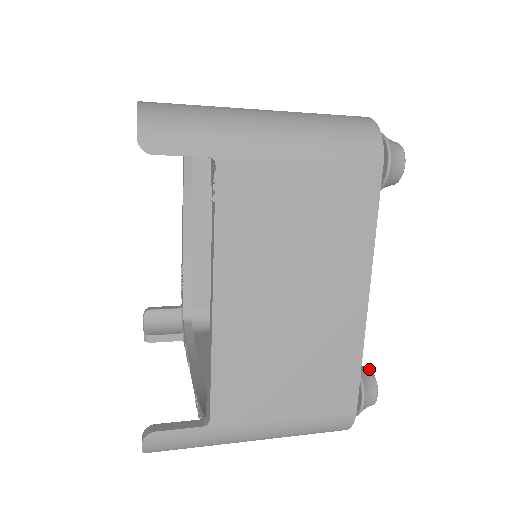
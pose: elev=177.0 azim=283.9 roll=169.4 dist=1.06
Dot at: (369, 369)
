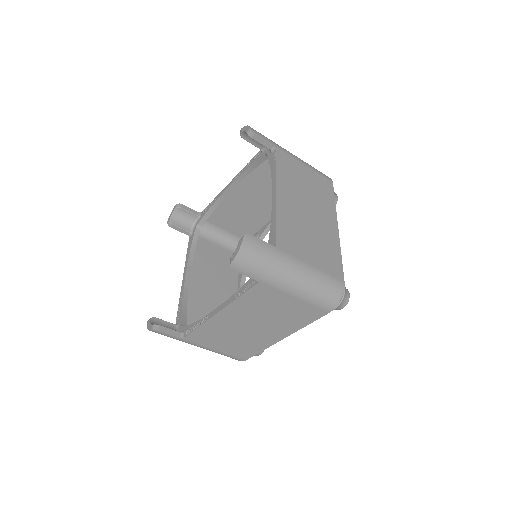
Dot at: occluded
